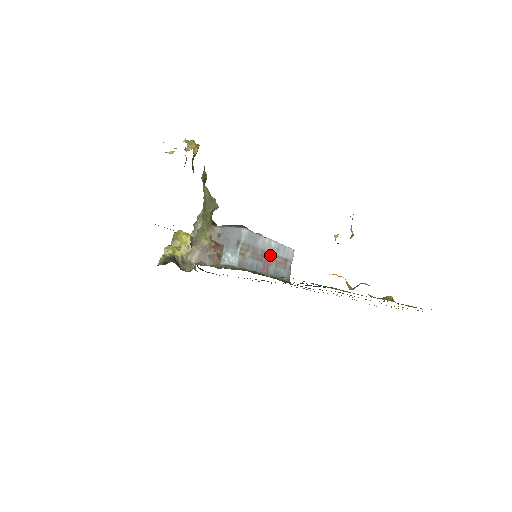
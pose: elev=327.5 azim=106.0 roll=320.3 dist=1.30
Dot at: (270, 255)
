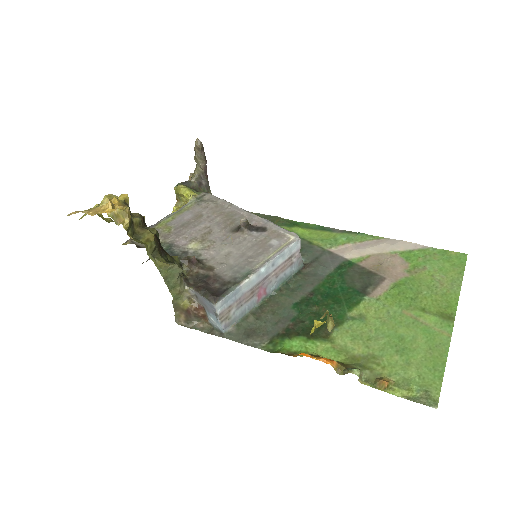
Dot at: (264, 279)
